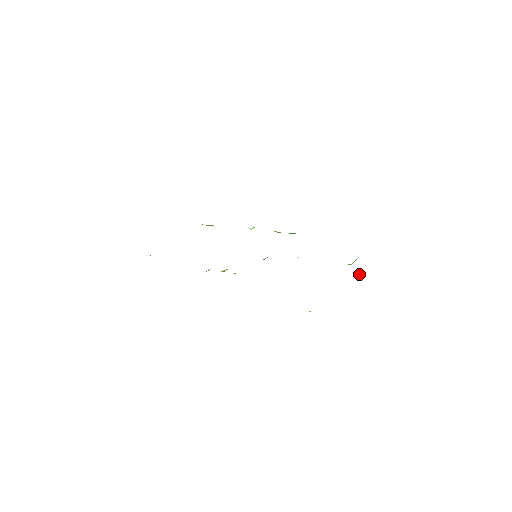
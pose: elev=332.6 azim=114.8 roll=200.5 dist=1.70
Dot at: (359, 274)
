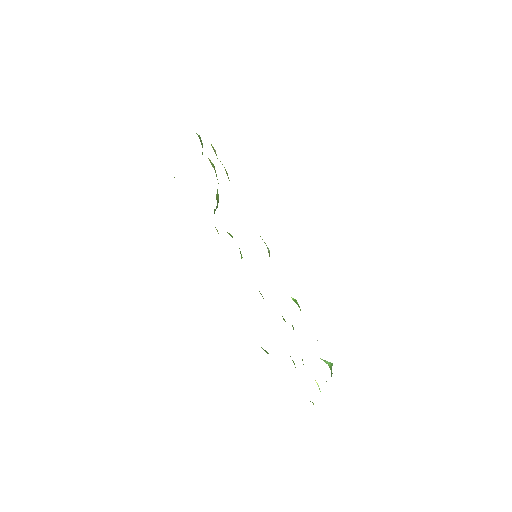
Dot at: occluded
